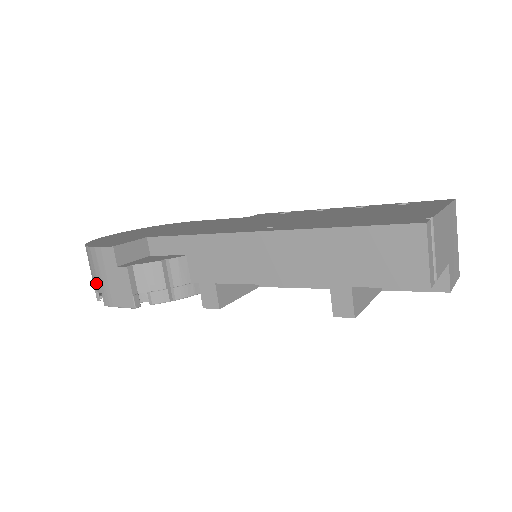
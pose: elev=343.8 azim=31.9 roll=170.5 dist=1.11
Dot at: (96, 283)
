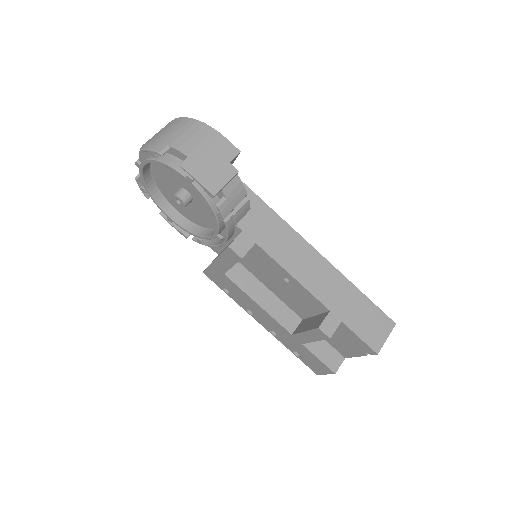
Dot at: (187, 147)
